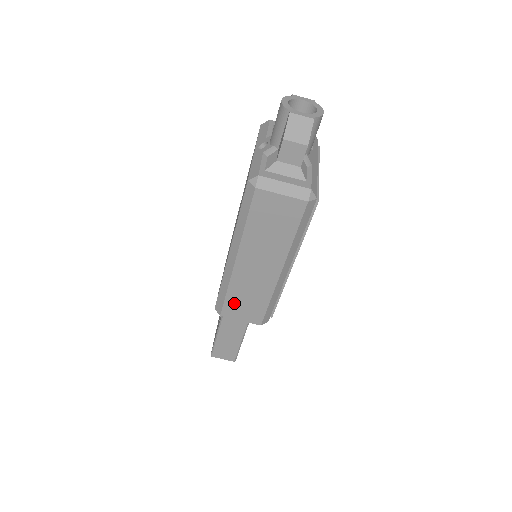
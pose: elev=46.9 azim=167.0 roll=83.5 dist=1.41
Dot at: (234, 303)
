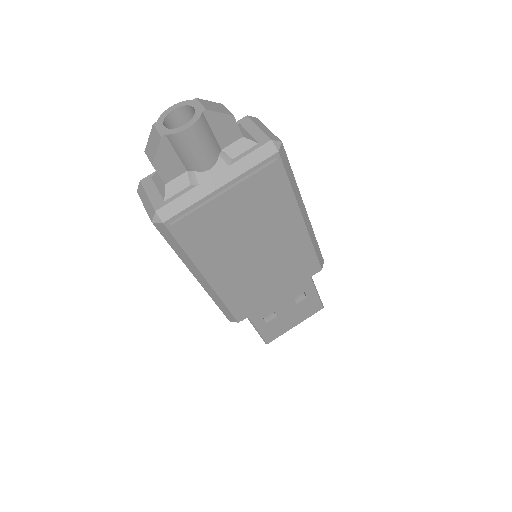
Dot at: occluded
